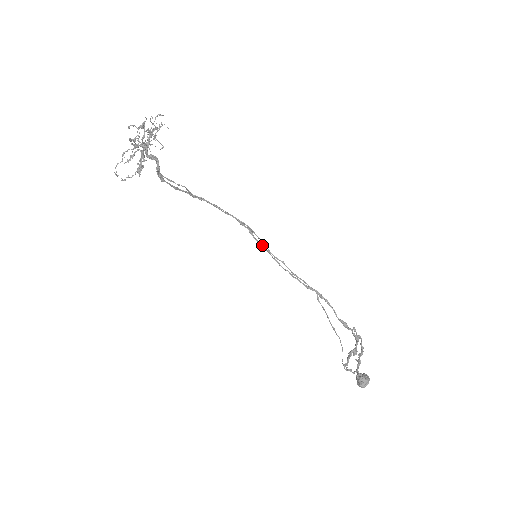
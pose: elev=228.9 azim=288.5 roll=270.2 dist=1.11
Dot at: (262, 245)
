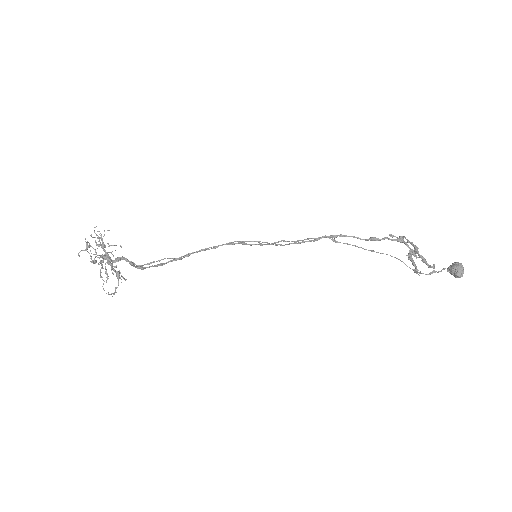
Dot at: (258, 244)
